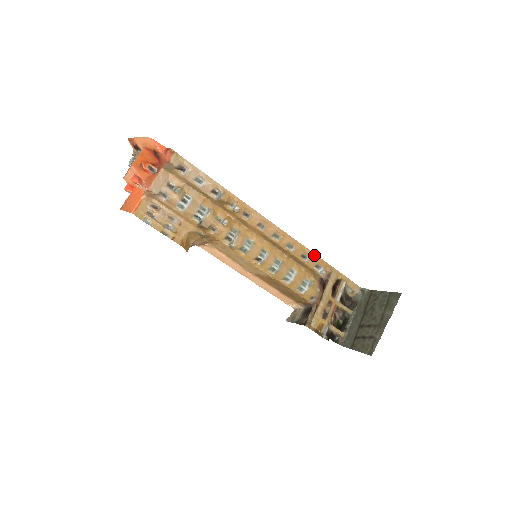
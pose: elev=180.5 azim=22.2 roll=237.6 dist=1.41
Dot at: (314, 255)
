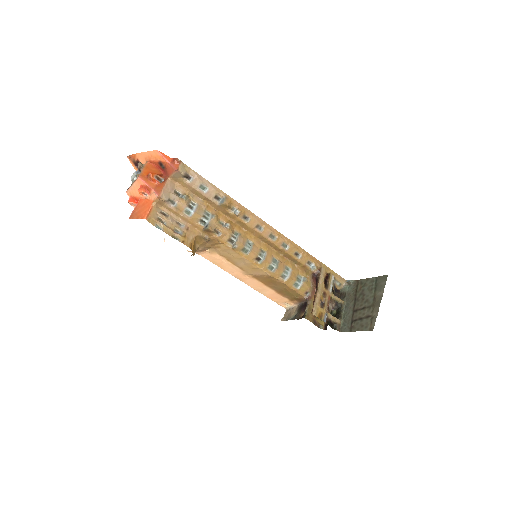
Dot at: (305, 252)
